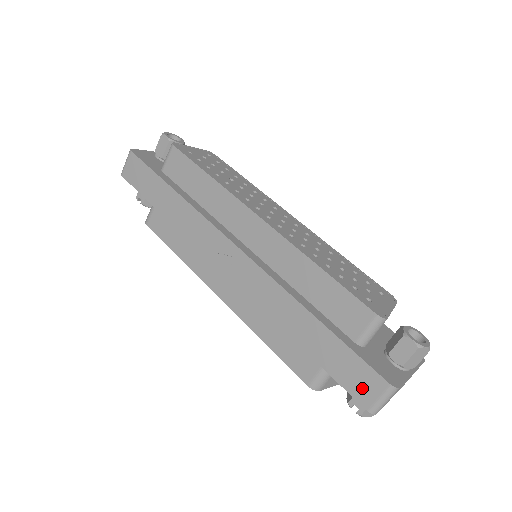
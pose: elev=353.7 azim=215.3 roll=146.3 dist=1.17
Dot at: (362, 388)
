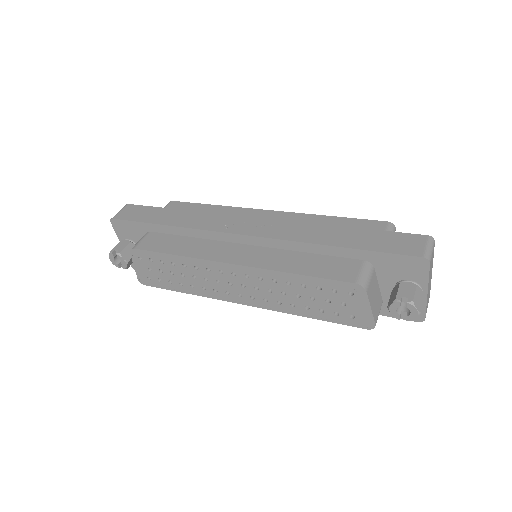
Dot at: (408, 246)
